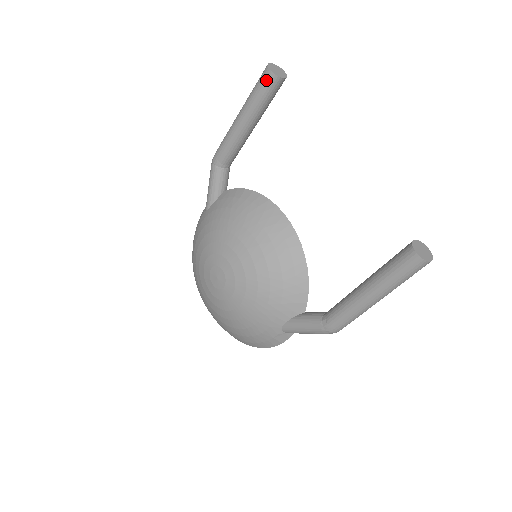
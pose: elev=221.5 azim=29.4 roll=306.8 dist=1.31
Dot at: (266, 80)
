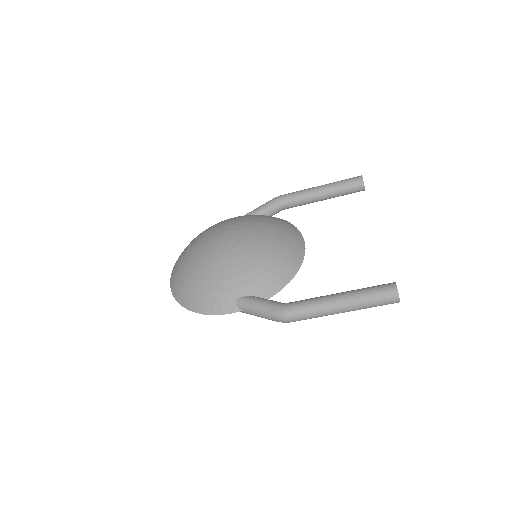
Dot at: (356, 179)
